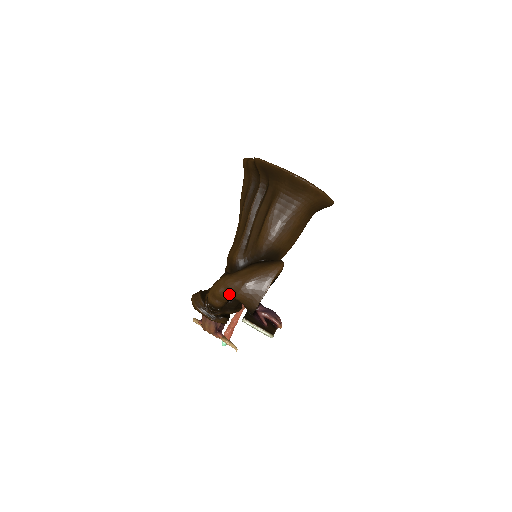
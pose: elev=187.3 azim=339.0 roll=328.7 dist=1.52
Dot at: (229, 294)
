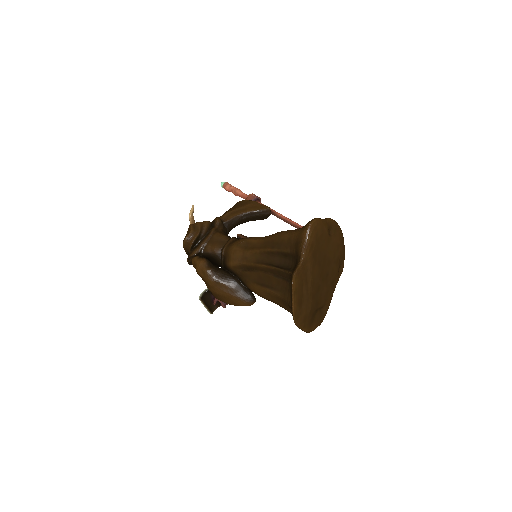
Dot at: (204, 281)
